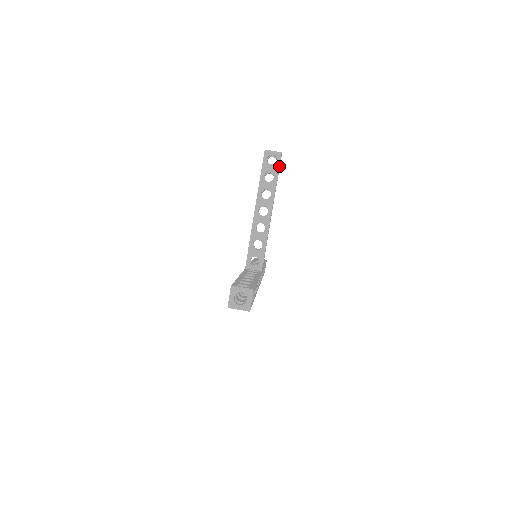
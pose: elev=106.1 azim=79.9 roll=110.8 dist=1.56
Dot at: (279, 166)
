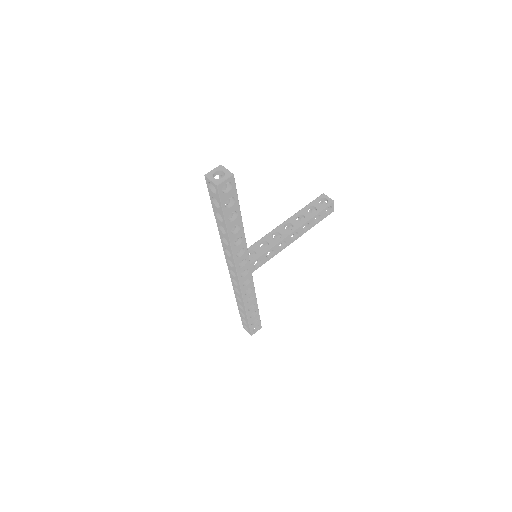
Dot at: occluded
